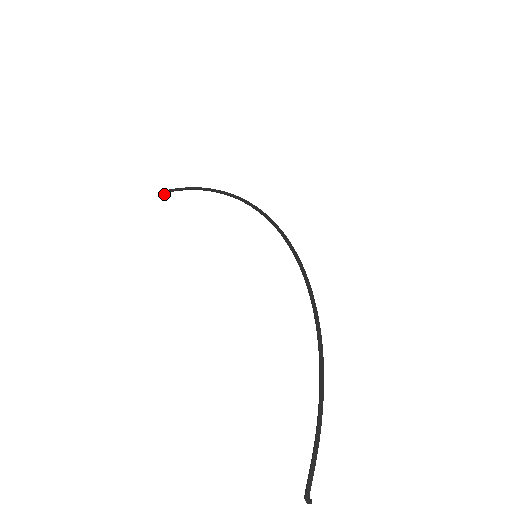
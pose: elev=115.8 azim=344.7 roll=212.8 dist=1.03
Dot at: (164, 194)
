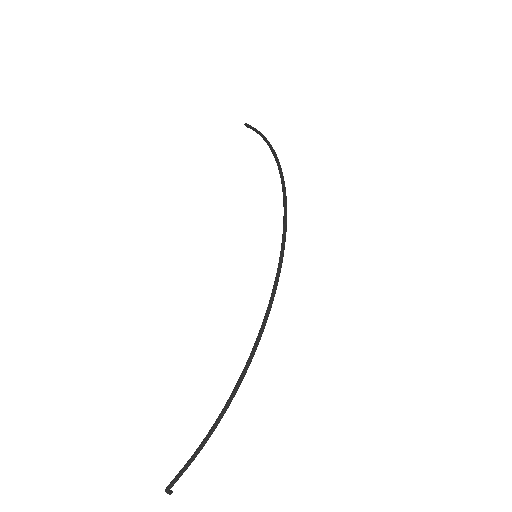
Dot at: occluded
